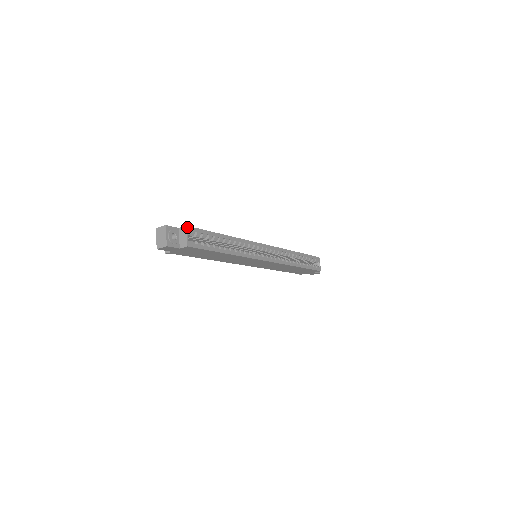
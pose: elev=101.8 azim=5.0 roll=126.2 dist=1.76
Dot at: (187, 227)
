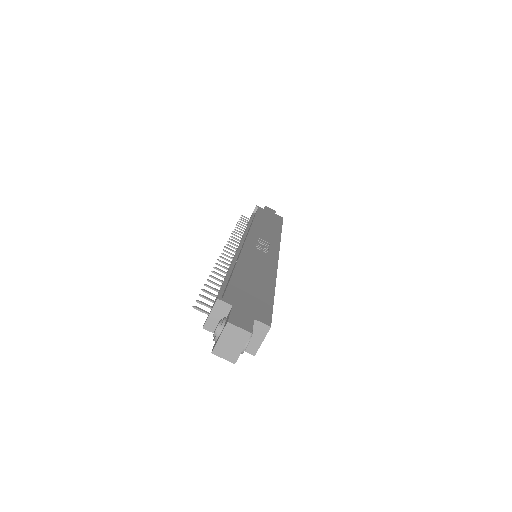
Dot at: (270, 327)
